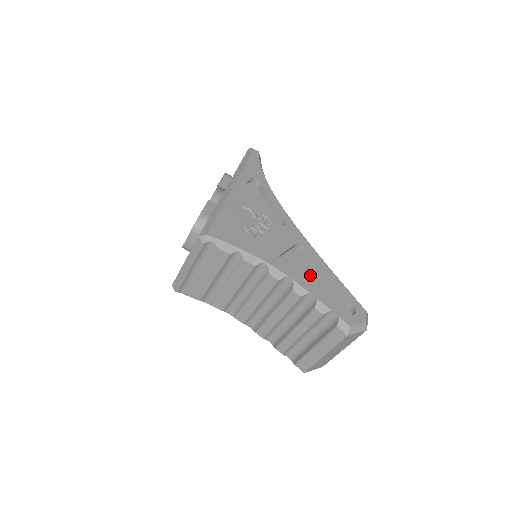
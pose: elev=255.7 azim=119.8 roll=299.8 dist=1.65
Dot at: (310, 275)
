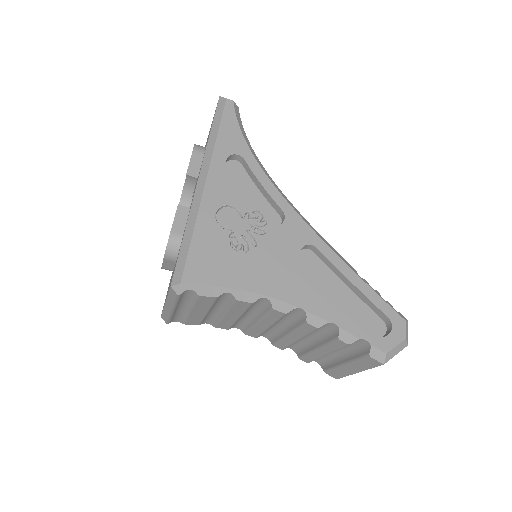
Dot at: (327, 286)
